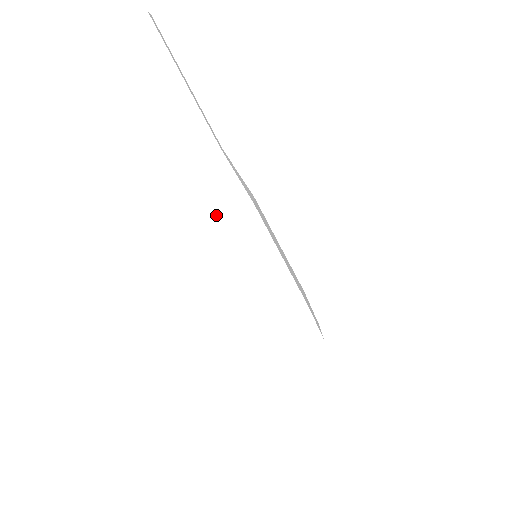
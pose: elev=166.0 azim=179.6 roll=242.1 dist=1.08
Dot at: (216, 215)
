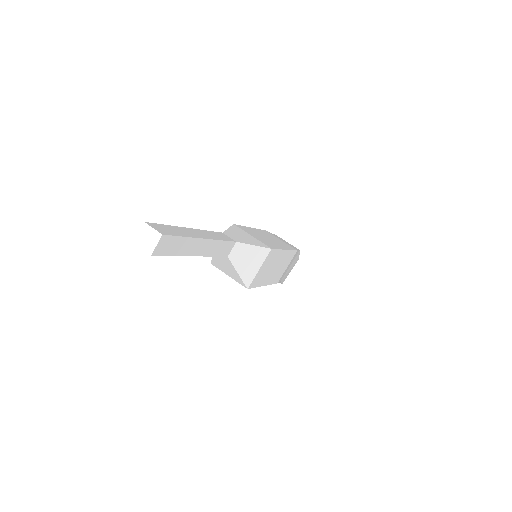
Dot at: (251, 277)
